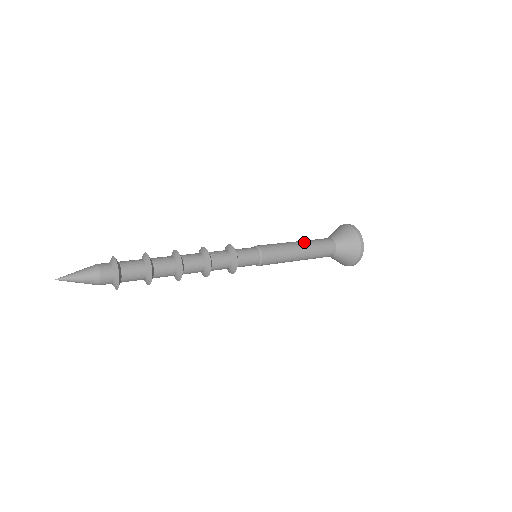
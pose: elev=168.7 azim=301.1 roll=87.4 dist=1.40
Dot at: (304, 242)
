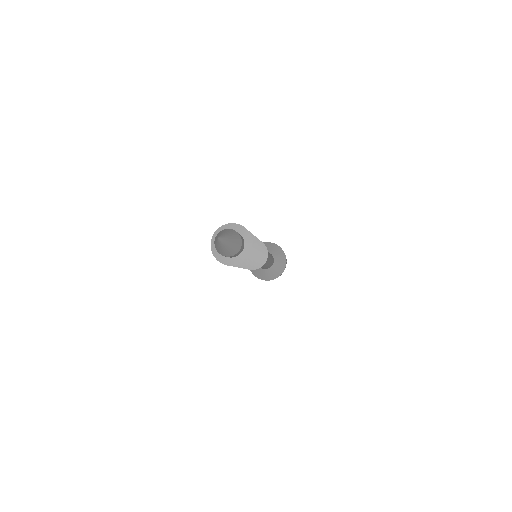
Dot at: occluded
